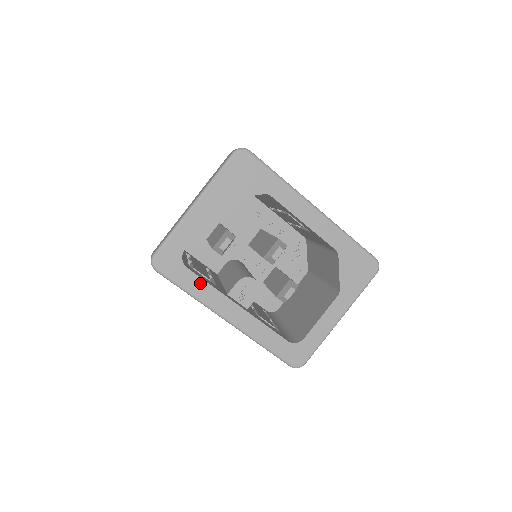
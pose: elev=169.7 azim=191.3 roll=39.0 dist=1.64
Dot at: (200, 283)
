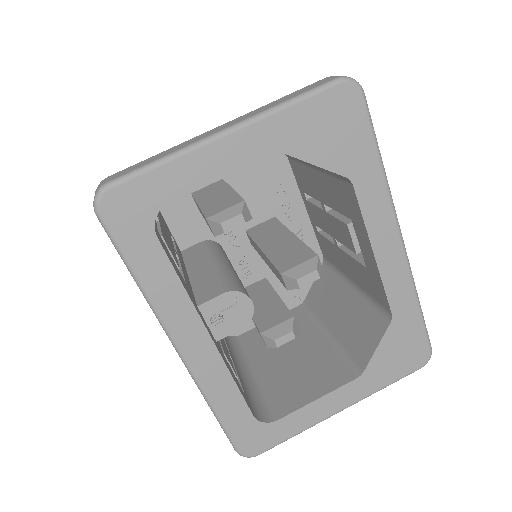
Dot at: (166, 272)
